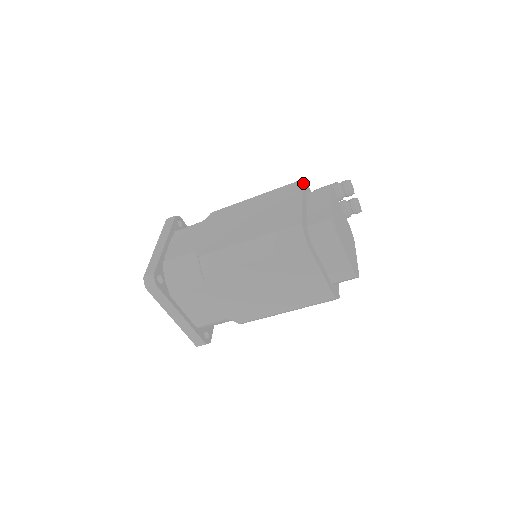
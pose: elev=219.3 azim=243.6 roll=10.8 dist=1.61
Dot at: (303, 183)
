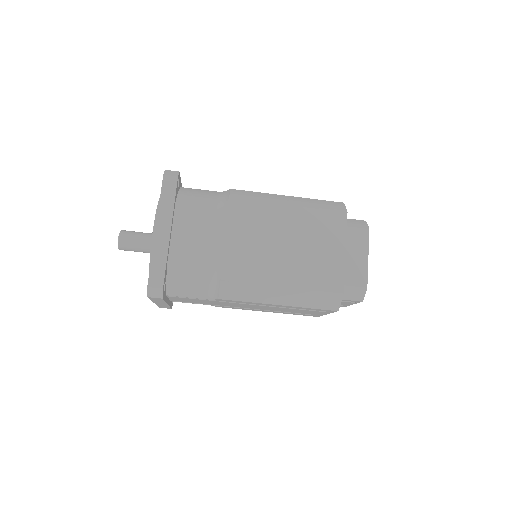
Dot at: occluded
